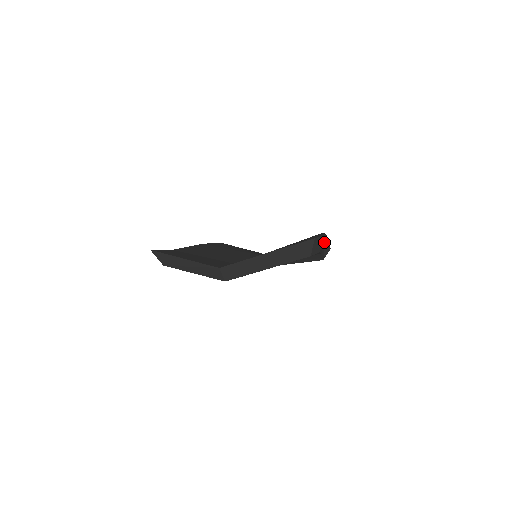
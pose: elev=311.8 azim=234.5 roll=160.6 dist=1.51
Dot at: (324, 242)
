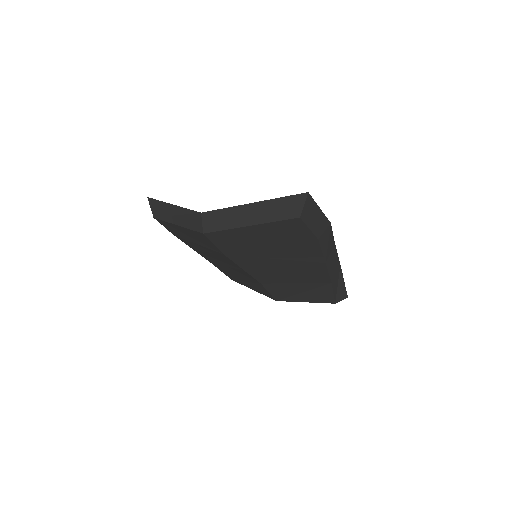
Dot at: (339, 277)
